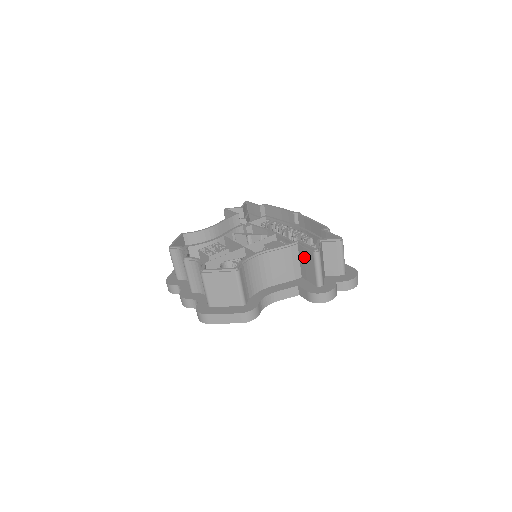
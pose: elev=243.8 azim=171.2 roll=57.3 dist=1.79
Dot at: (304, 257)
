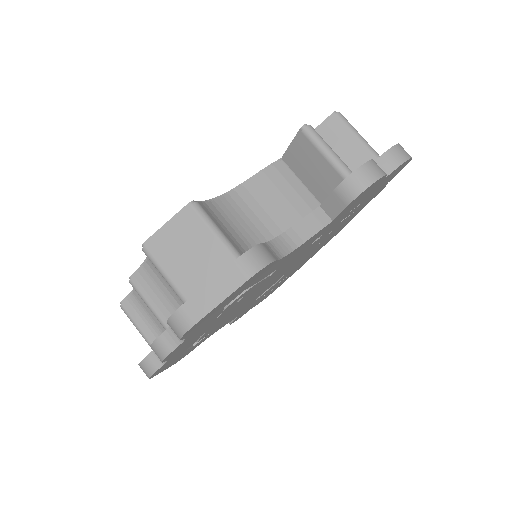
Dot at: (301, 164)
